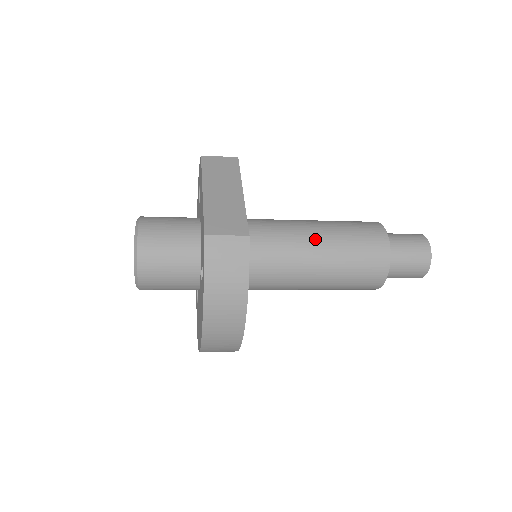
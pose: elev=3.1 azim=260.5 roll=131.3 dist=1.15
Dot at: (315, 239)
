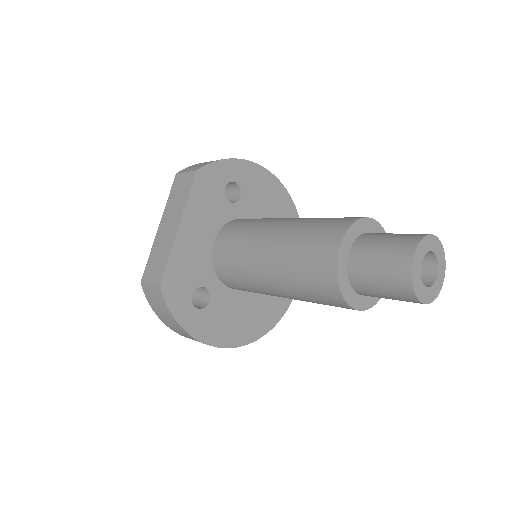
Dot at: (264, 259)
